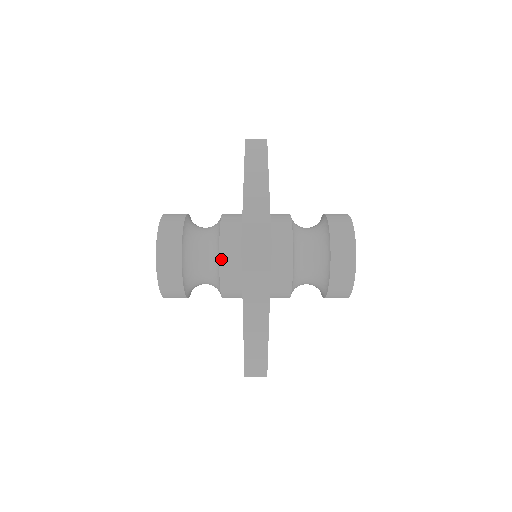
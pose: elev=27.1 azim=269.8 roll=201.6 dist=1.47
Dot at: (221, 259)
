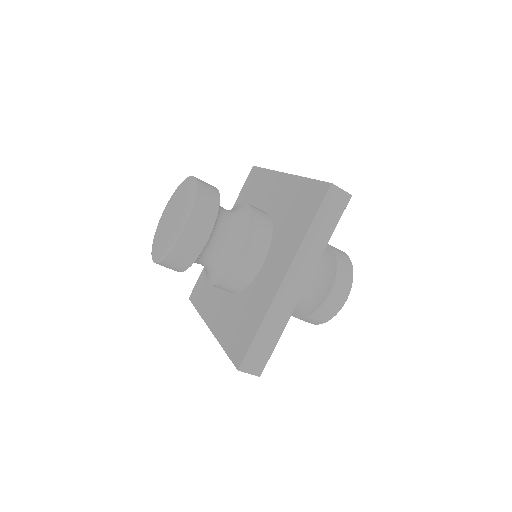
Dot at: (253, 227)
